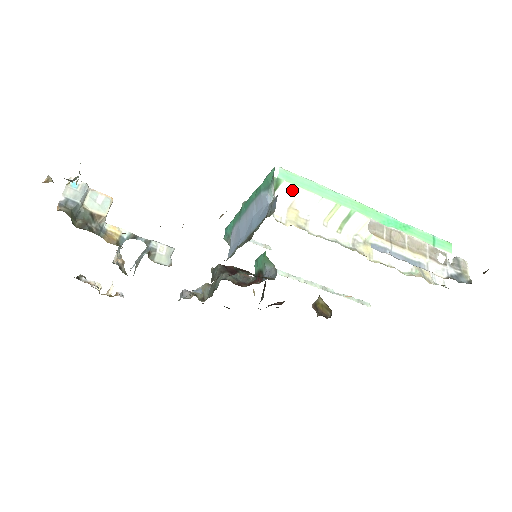
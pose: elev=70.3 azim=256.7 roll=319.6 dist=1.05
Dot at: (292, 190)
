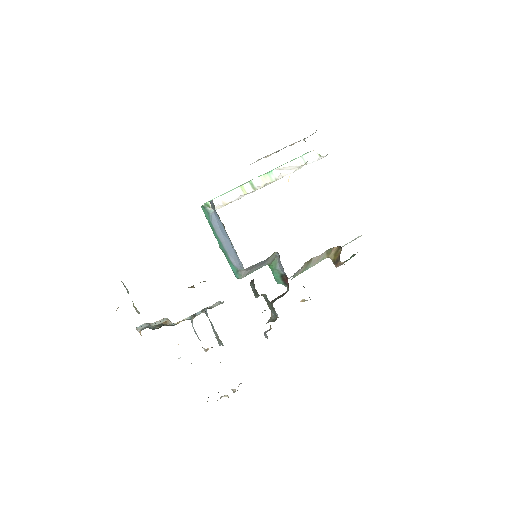
Dot at: (216, 200)
